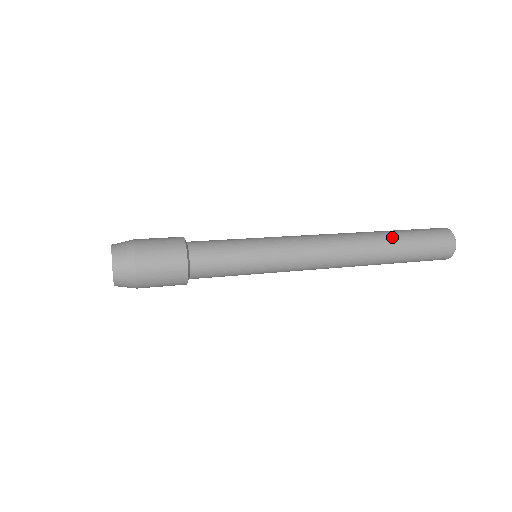
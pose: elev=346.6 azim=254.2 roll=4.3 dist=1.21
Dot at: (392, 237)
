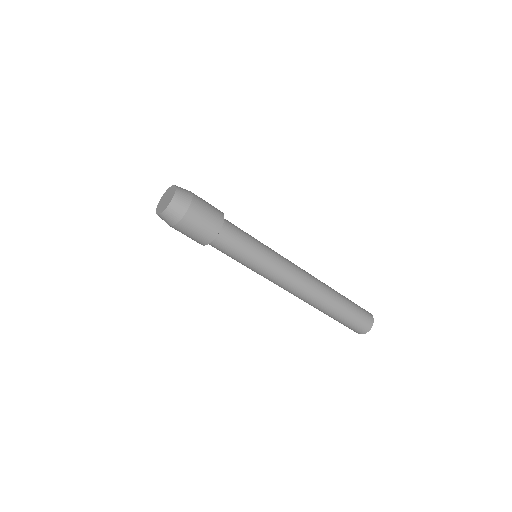
Dot at: occluded
